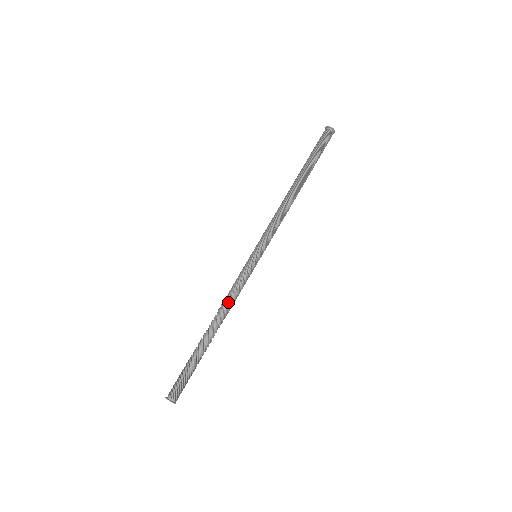
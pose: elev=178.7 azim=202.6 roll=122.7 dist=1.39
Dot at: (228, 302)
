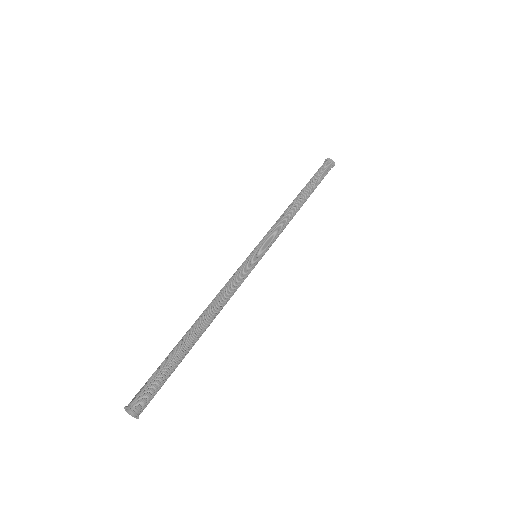
Dot at: (223, 296)
